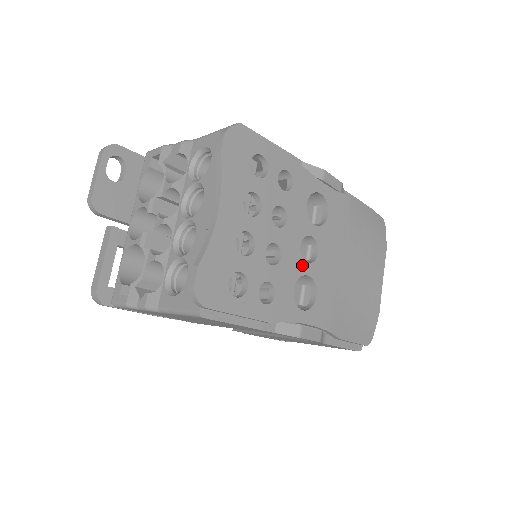
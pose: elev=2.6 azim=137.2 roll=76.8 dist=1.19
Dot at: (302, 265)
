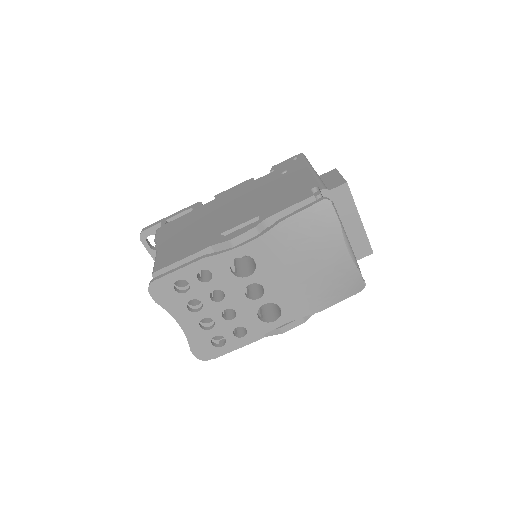
Dot at: (255, 303)
